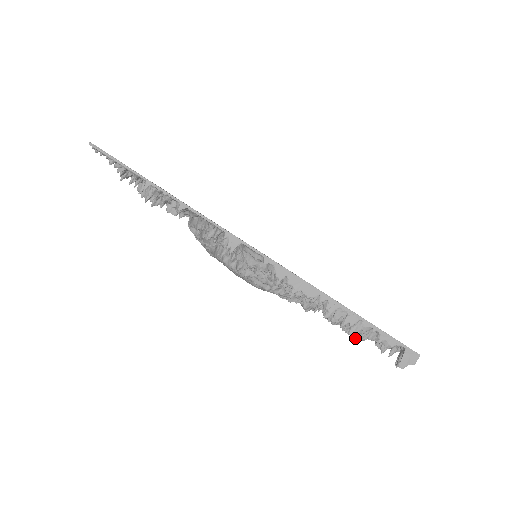
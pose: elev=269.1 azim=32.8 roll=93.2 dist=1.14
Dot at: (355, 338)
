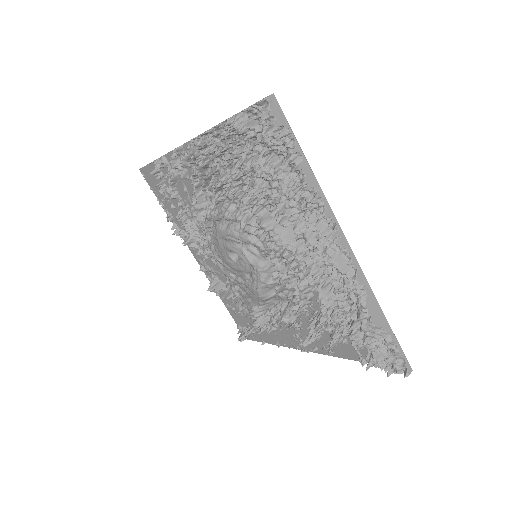
Dot at: (232, 127)
